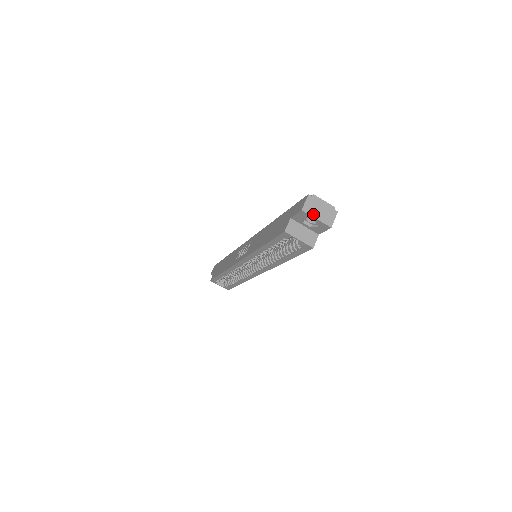
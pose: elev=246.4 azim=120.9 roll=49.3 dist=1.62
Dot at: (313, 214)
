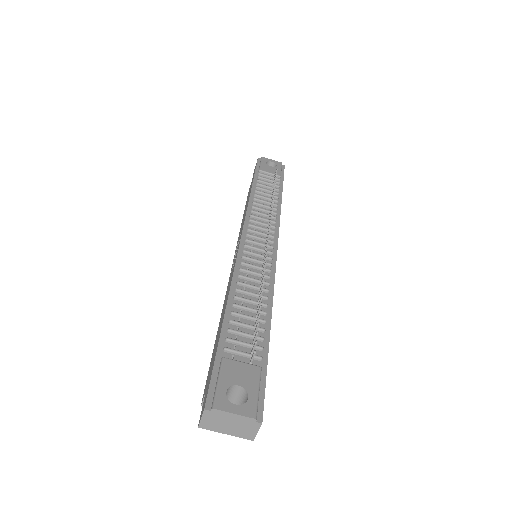
Dot at: (218, 430)
